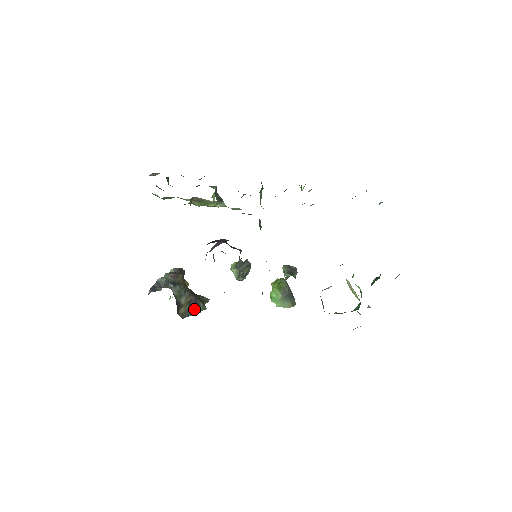
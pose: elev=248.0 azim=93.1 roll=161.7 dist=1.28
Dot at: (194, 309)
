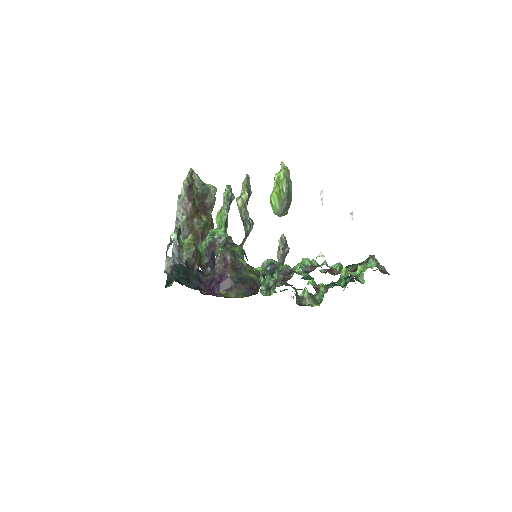
Dot at: occluded
